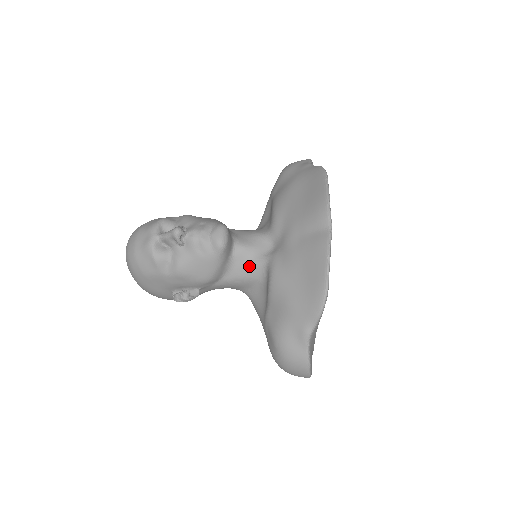
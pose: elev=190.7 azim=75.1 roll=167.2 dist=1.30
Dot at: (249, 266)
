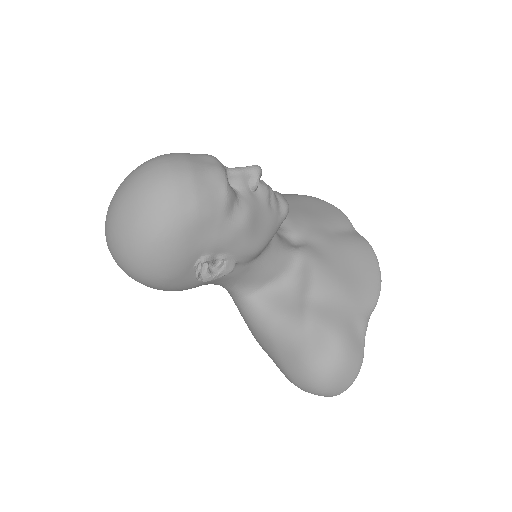
Dot at: (281, 253)
